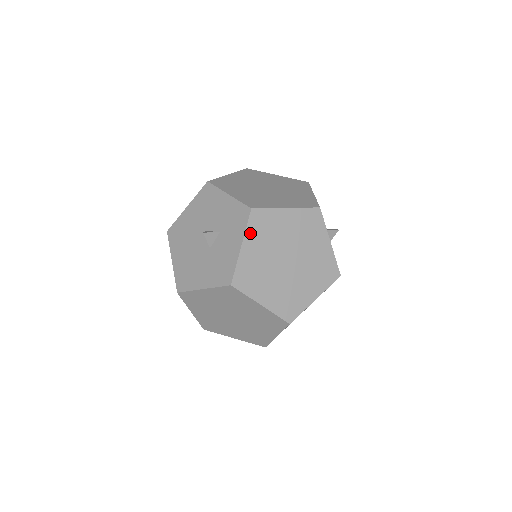
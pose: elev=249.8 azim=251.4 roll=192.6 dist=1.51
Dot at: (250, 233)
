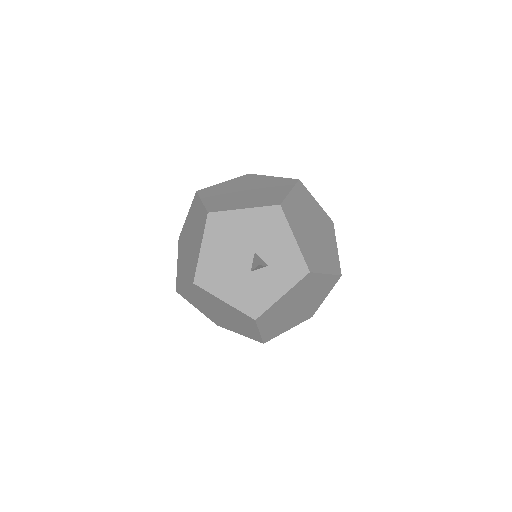
Dot at: (295, 288)
